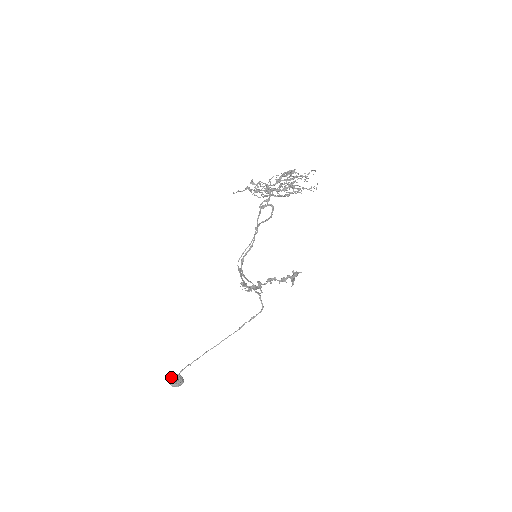
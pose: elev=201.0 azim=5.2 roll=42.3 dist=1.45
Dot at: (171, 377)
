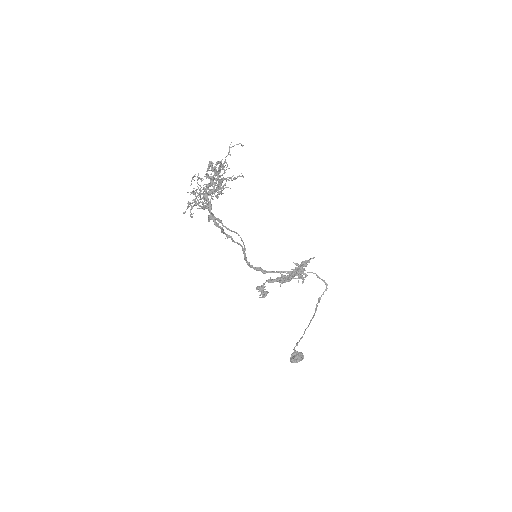
Dot at: occluded
